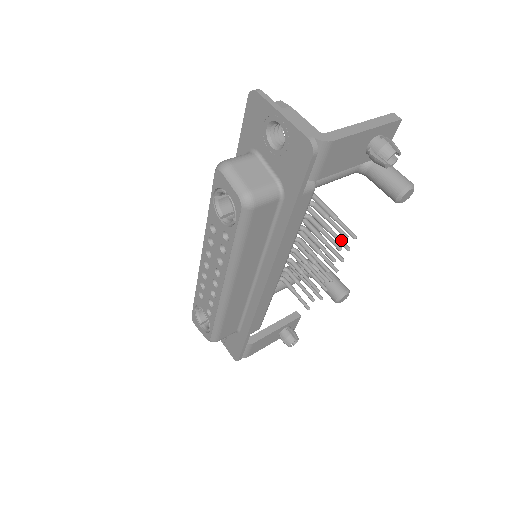
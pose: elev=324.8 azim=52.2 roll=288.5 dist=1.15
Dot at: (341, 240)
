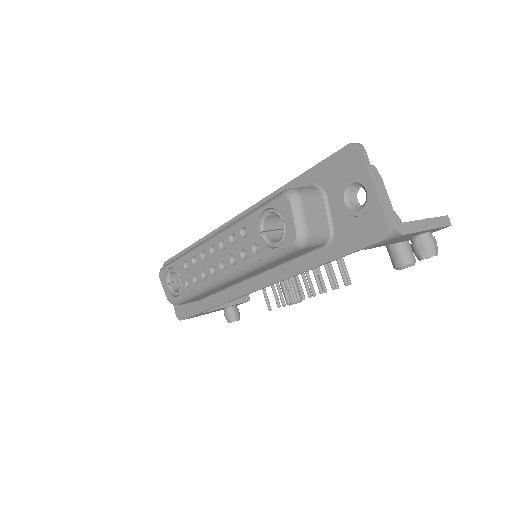
Dot at: (335, 277)
